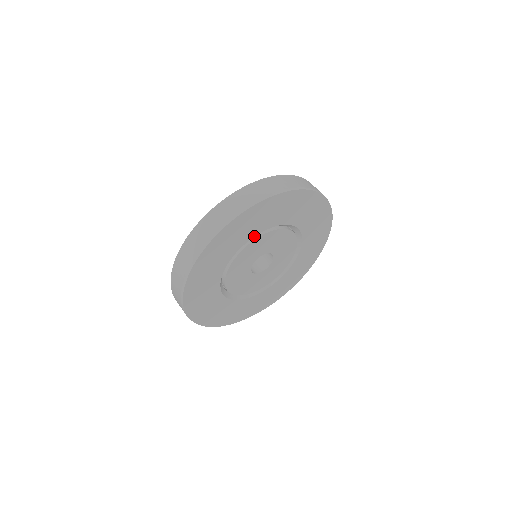
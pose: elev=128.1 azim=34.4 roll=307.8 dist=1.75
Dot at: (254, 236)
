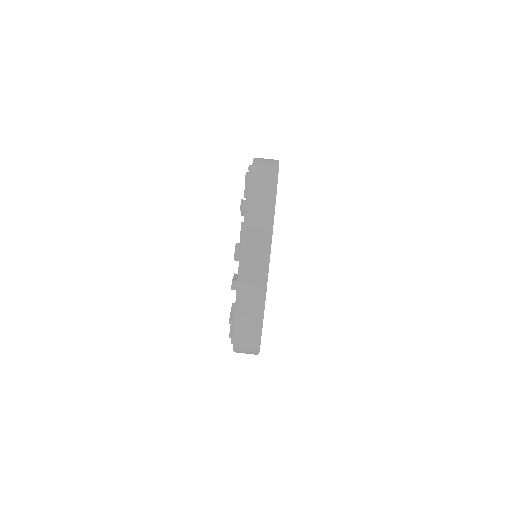
Dot at: occluded
